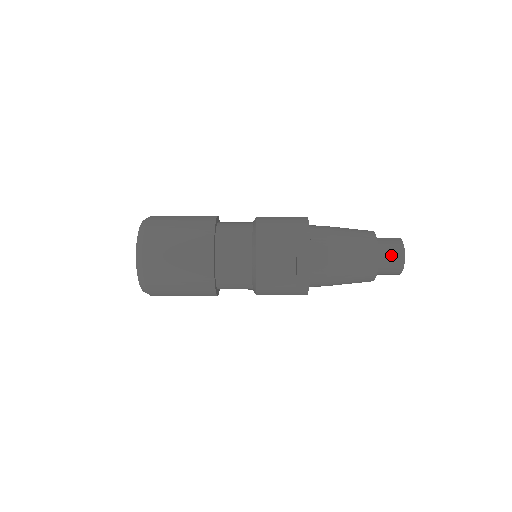
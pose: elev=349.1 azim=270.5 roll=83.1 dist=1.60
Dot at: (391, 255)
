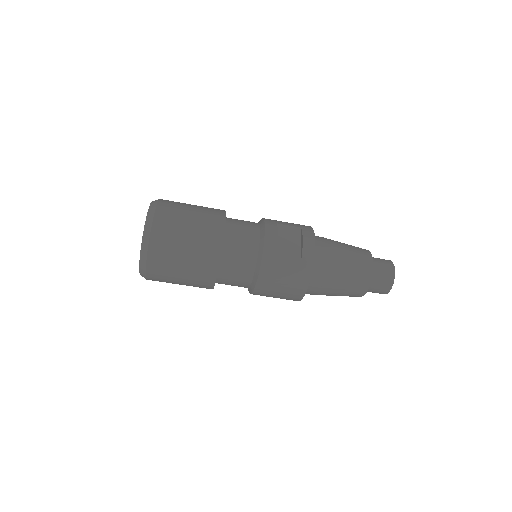
Dot at: (382, 262)
